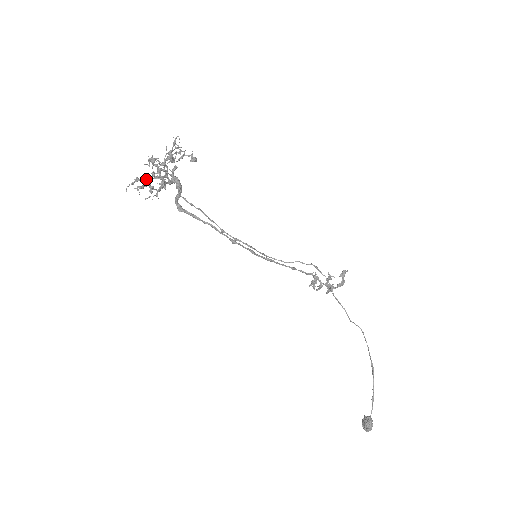
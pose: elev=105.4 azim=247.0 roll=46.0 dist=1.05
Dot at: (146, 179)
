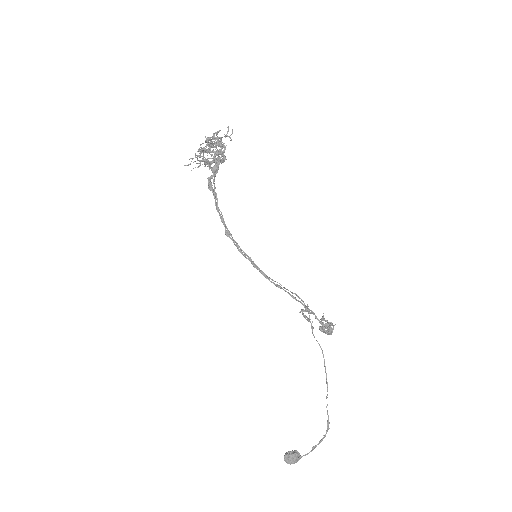
Dot at: (204, 152)
